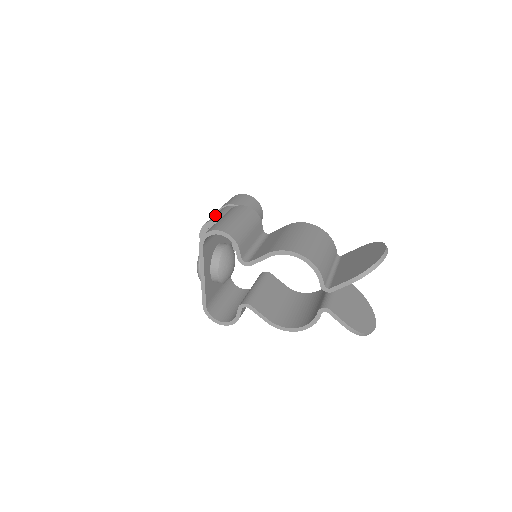
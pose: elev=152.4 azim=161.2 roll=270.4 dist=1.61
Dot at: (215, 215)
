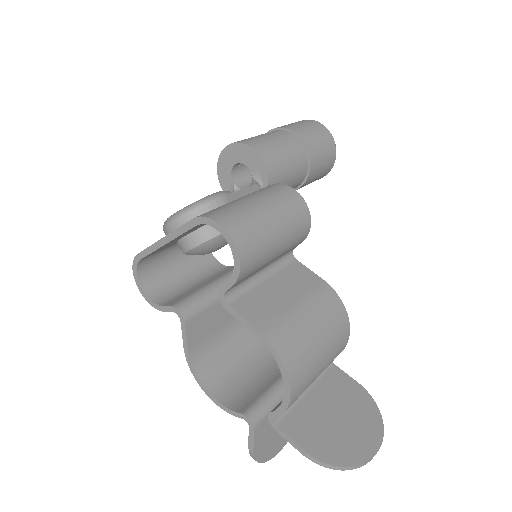
Dot at: (271, 142)
